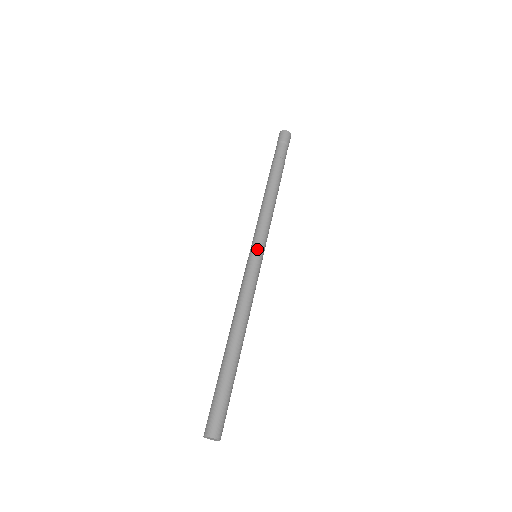
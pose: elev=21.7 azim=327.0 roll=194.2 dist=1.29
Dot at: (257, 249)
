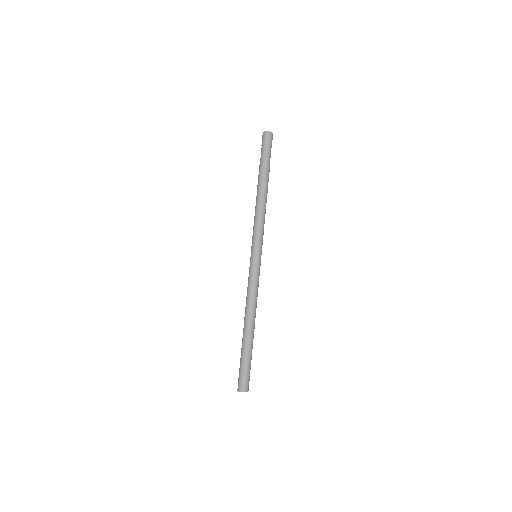
Dot at: (261, 253)
